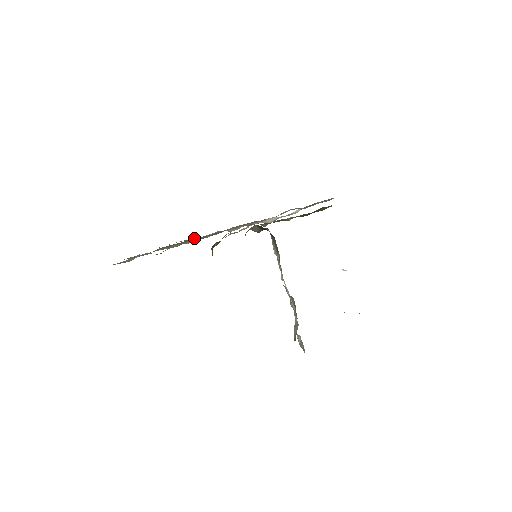
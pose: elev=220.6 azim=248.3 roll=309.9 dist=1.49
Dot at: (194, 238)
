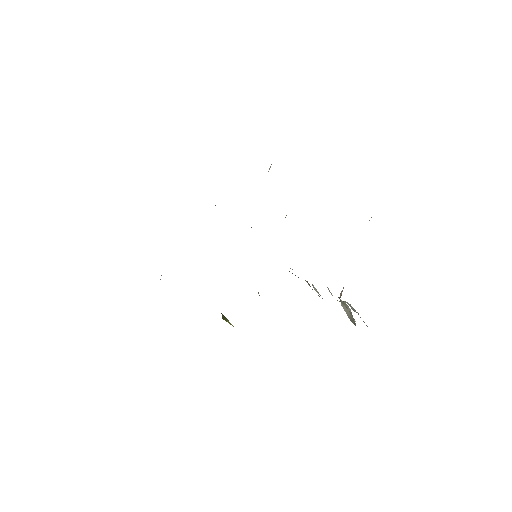
Dot at: occluded
